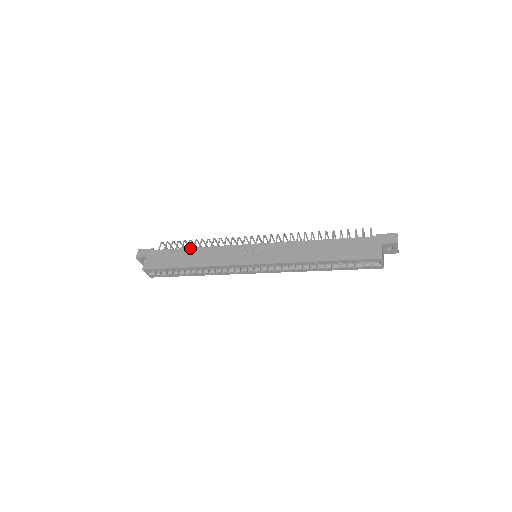
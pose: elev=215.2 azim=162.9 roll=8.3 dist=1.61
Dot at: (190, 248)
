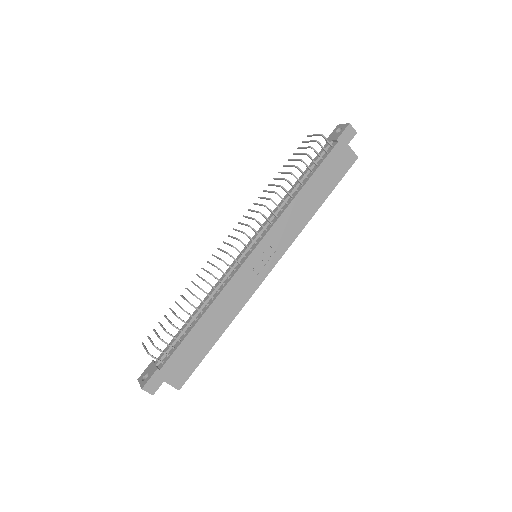
Dot at: (197, 323)
